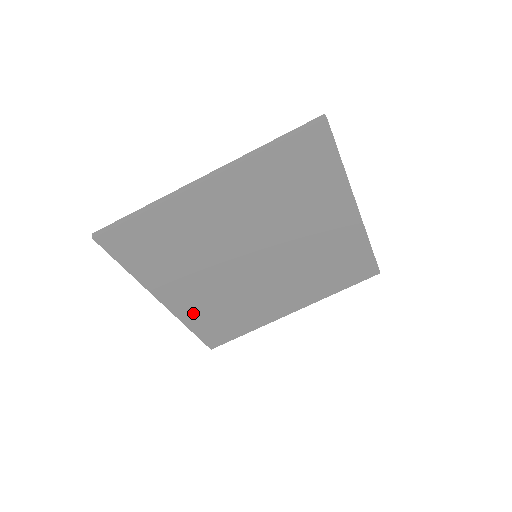
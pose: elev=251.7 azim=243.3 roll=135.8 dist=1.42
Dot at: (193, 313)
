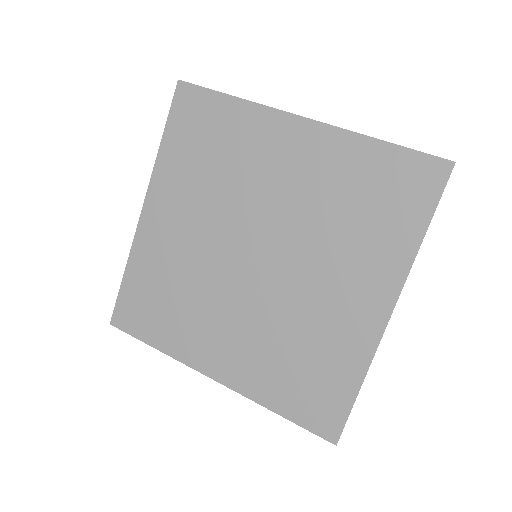
Dot at: (256, 380)
